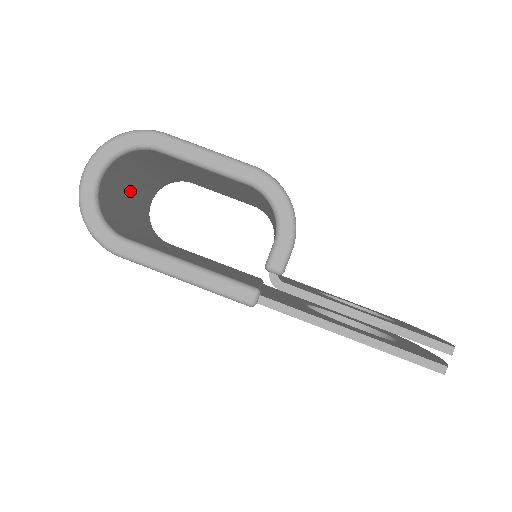
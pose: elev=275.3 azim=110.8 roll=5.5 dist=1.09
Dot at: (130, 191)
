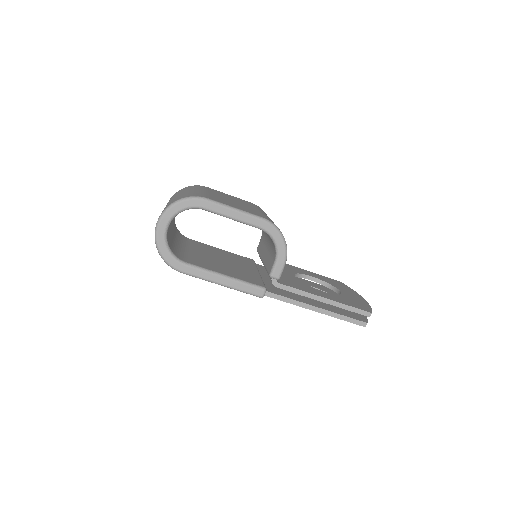
Dot at: occluded
